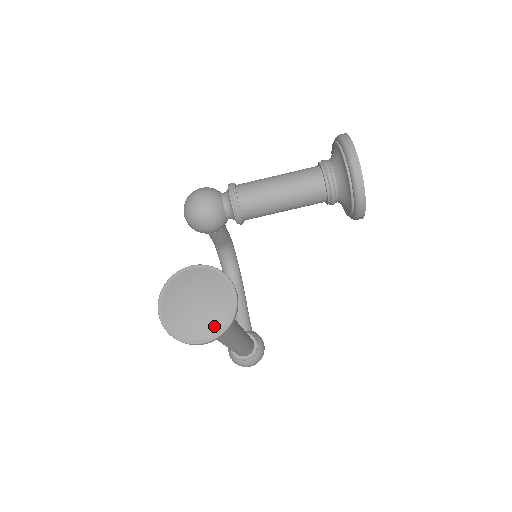
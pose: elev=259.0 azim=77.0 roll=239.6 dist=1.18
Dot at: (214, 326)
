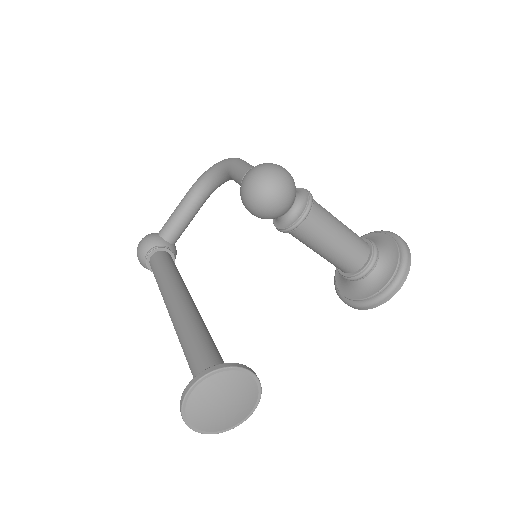
Dot at: (218, 427)
